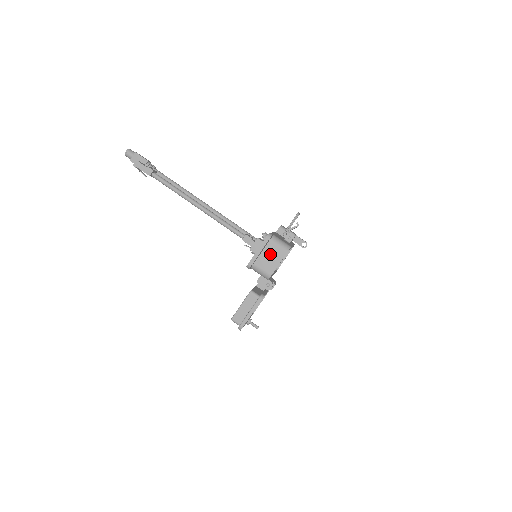
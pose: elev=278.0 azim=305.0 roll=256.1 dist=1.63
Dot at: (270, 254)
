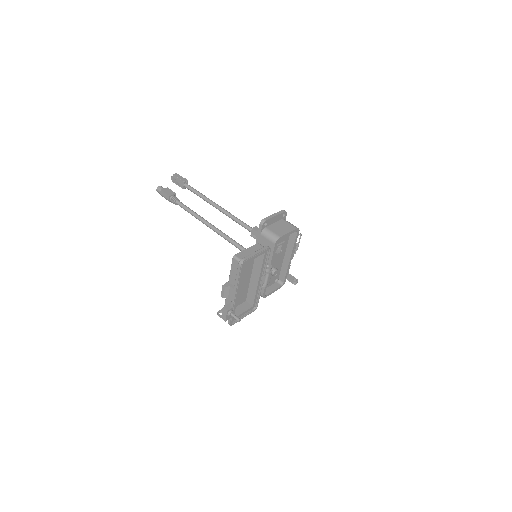
Dot at: (282, 226)
